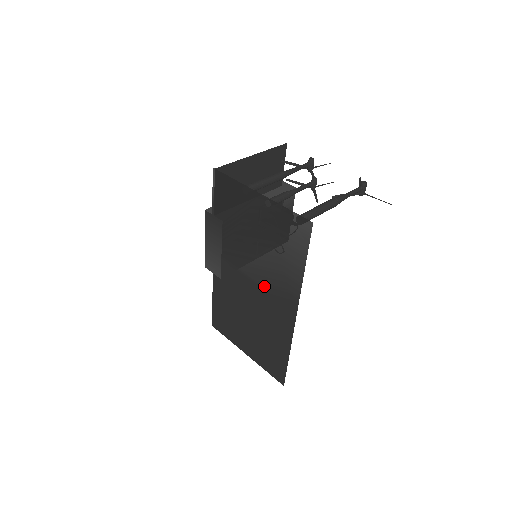
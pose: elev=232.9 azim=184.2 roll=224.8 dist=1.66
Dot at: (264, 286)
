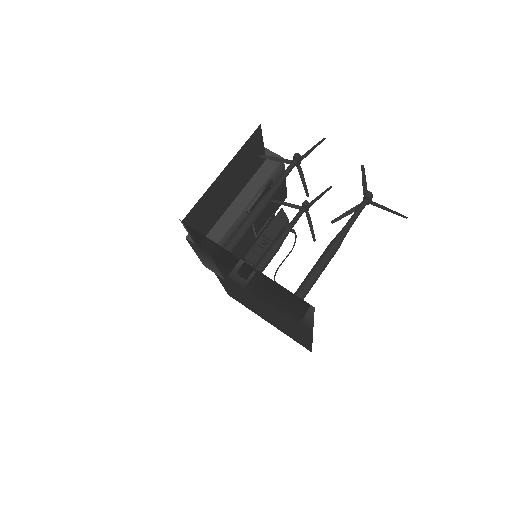
Dot at: (273, 307)
